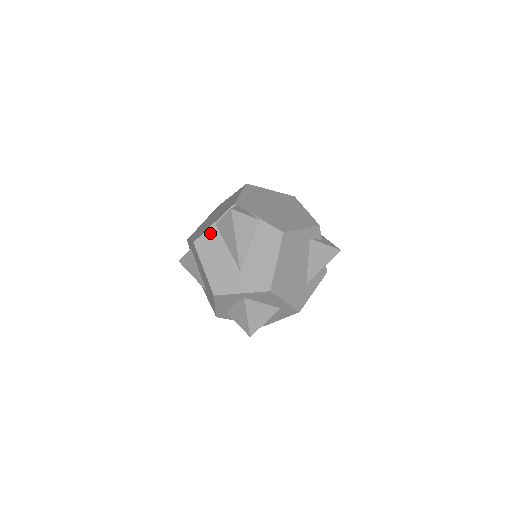
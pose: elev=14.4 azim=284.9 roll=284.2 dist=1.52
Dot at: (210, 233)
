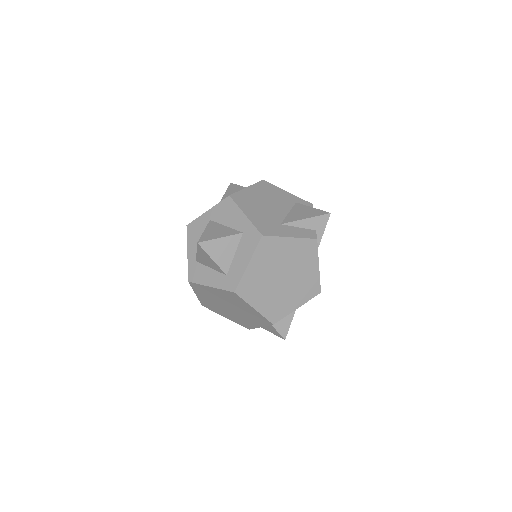
Dot at: occluded
